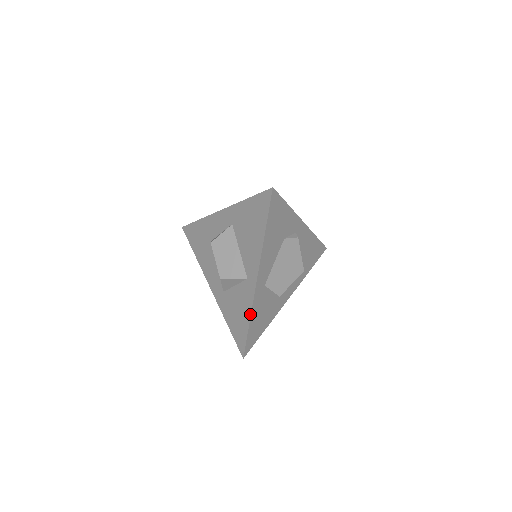
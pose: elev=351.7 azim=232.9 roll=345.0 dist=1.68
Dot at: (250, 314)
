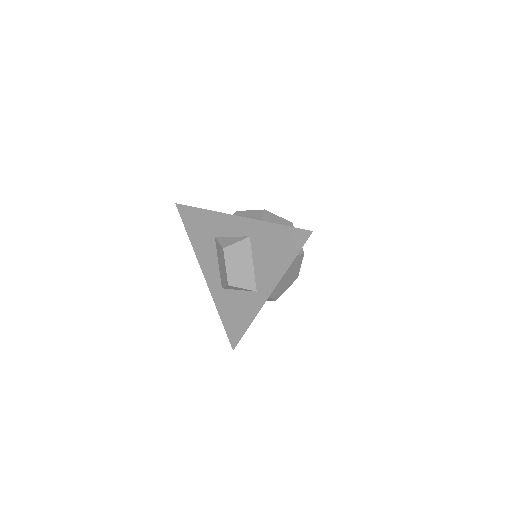
Dot at: (252, 321)
